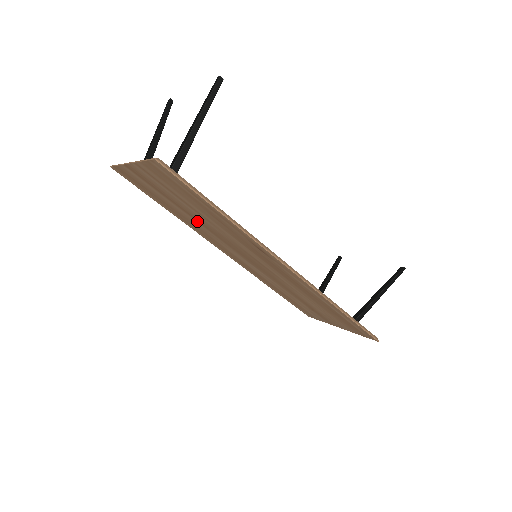
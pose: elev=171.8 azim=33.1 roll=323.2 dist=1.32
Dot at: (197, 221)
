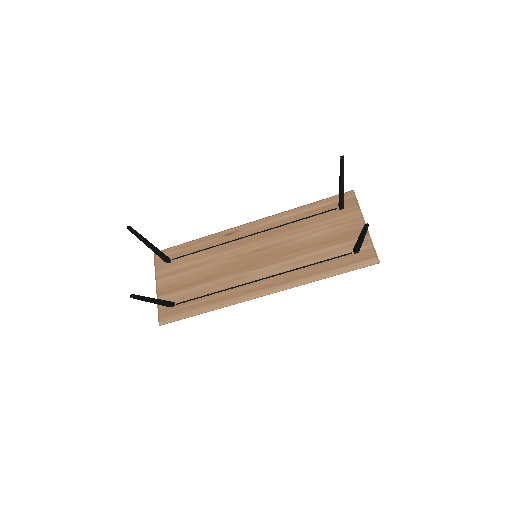
Dot at: (210, 262)
